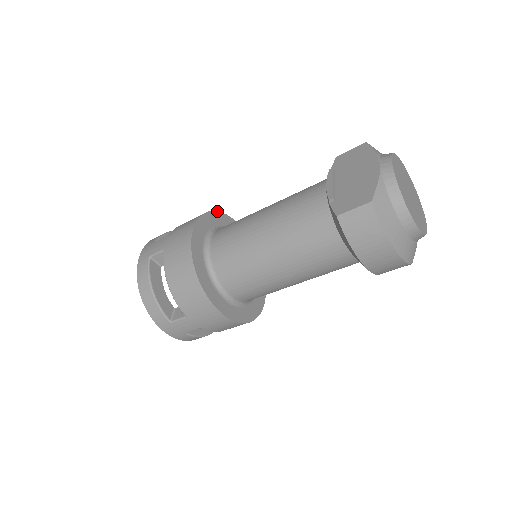
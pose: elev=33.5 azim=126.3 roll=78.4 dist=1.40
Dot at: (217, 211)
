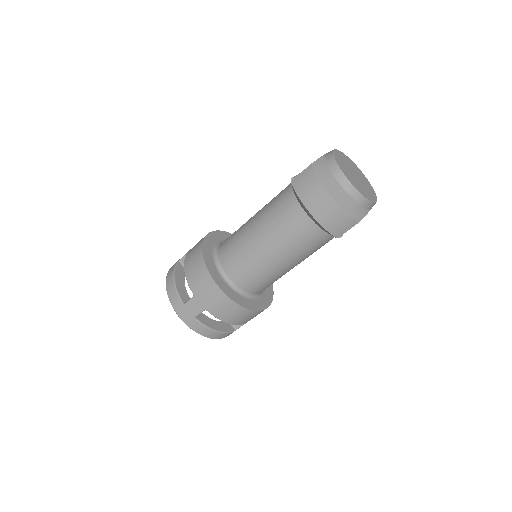
Dot at: occluded
